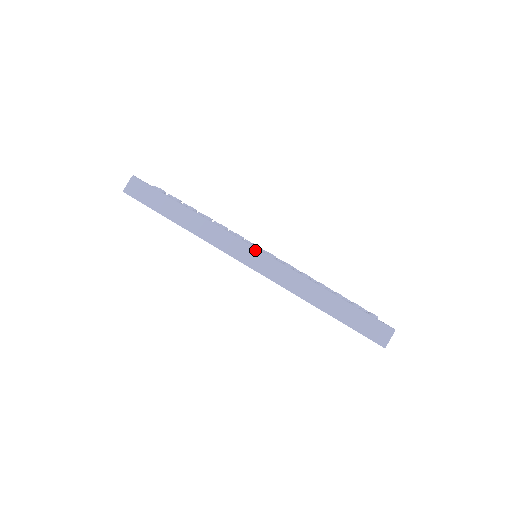
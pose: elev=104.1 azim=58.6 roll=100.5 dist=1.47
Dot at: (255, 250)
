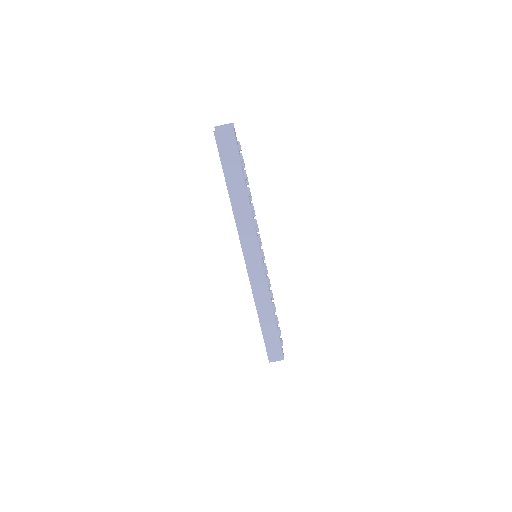
Dot at: (260, 258)
